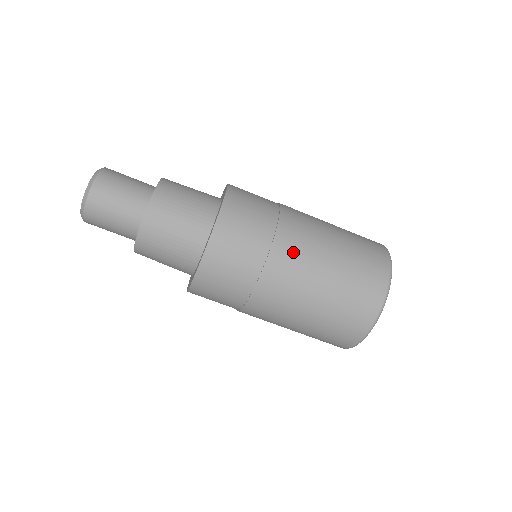
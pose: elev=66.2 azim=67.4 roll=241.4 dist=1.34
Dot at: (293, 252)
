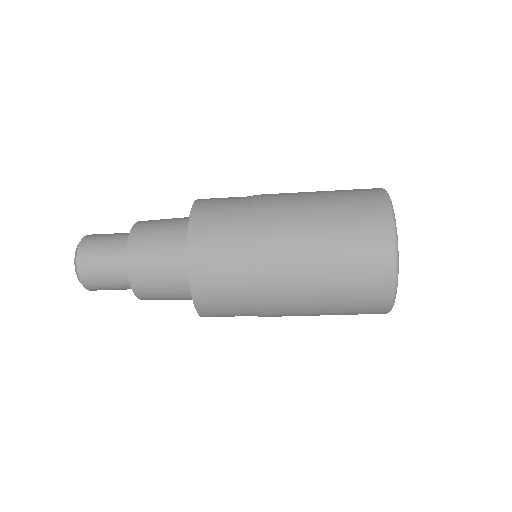
Dot at: (277, 298)
